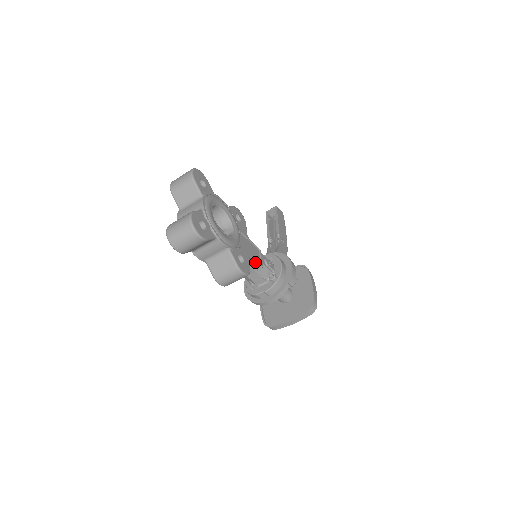
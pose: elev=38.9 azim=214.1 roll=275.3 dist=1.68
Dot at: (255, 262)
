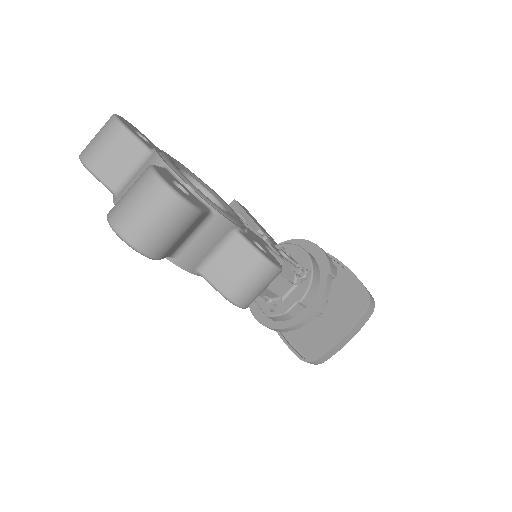
Dot at: (272, 254)
